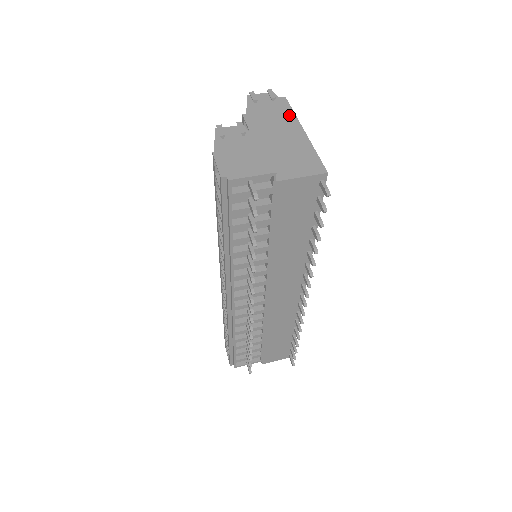
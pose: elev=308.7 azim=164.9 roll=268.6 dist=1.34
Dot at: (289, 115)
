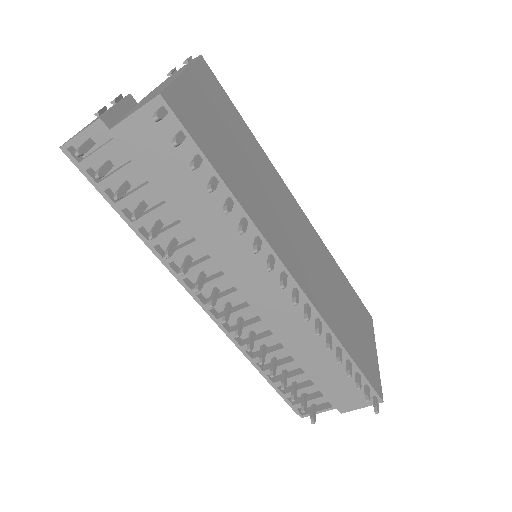
Dot at: occluded
